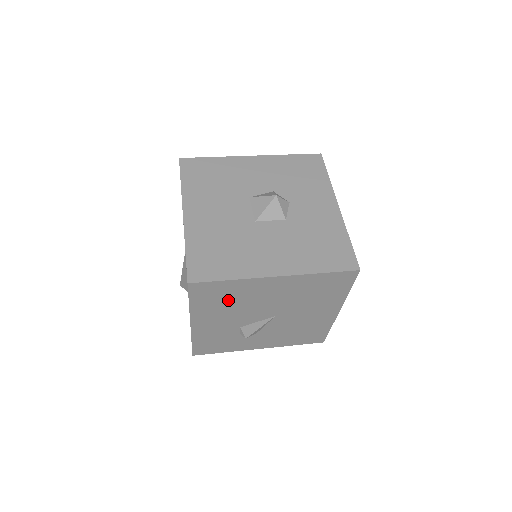
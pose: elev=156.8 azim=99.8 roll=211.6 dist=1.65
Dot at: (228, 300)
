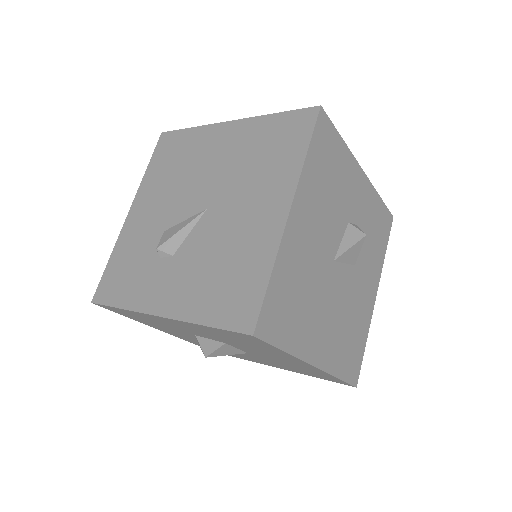
Dot at: (177, 165)
